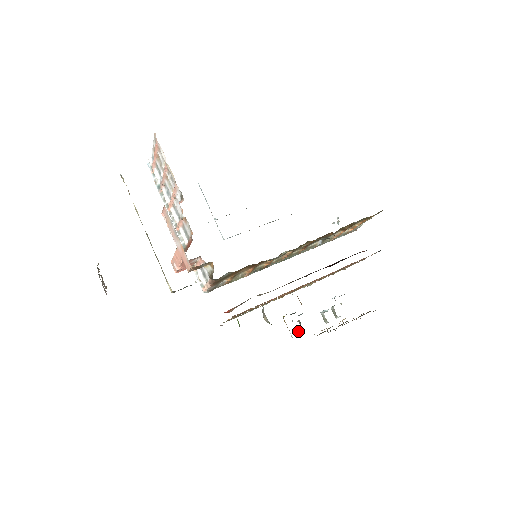
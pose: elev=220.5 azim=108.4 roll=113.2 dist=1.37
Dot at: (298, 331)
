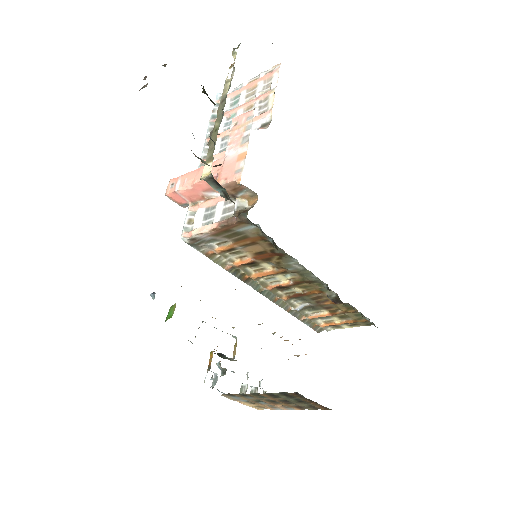
Dot at: (215, 380)
